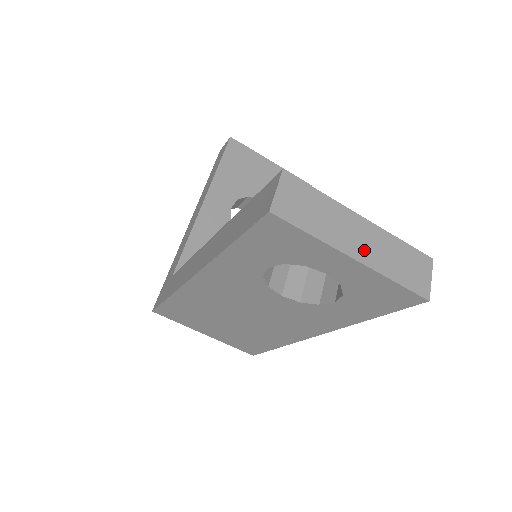
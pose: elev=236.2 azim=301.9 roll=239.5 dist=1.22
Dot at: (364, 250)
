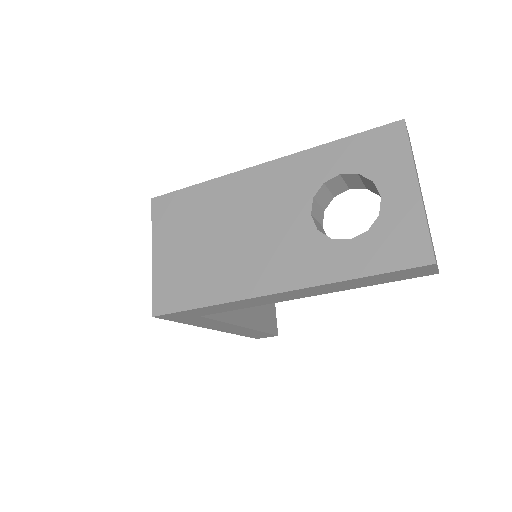
Dot at: (422, 198)
